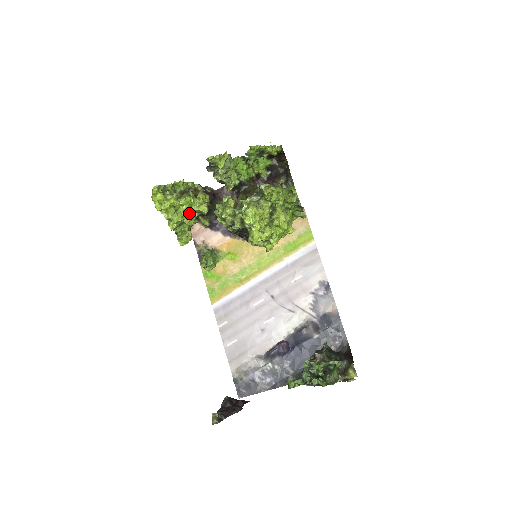
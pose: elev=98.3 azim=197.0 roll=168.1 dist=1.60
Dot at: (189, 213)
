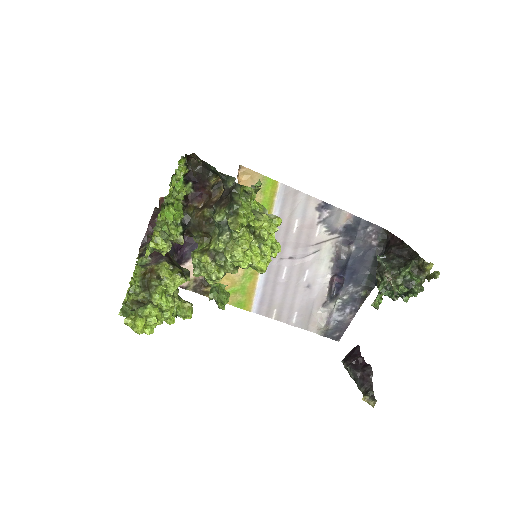
Dot at: (172, 297)
